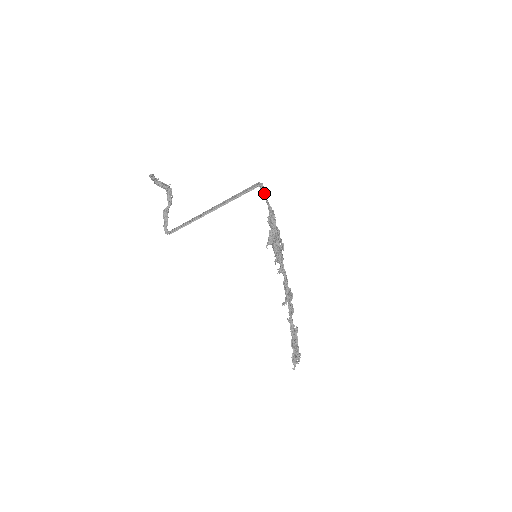
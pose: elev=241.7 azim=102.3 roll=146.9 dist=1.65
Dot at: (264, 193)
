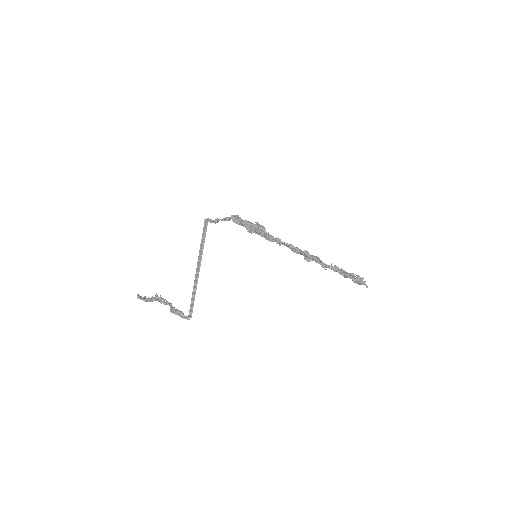
Dot at: (215, 220)
